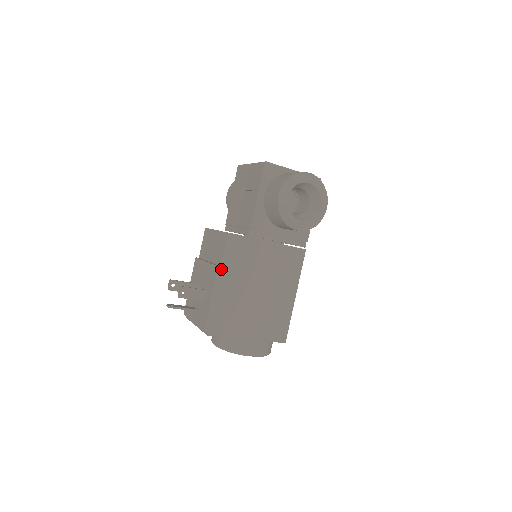
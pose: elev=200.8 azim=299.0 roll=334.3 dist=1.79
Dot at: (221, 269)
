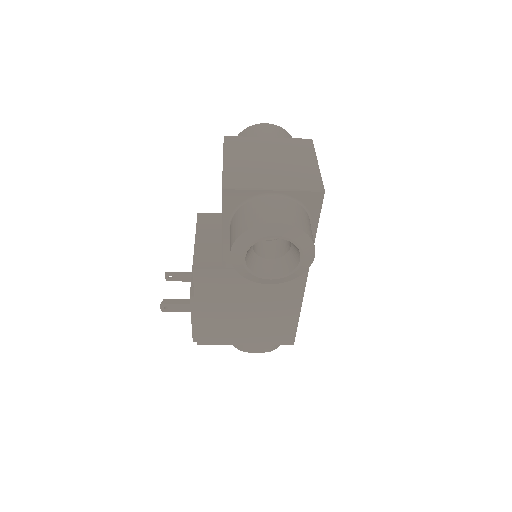
Dot at: (194, 299)
